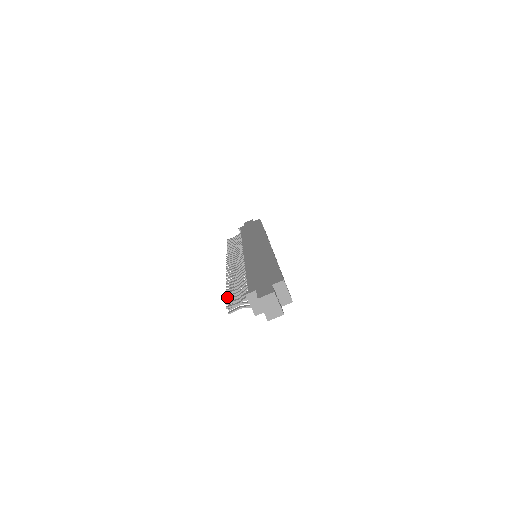
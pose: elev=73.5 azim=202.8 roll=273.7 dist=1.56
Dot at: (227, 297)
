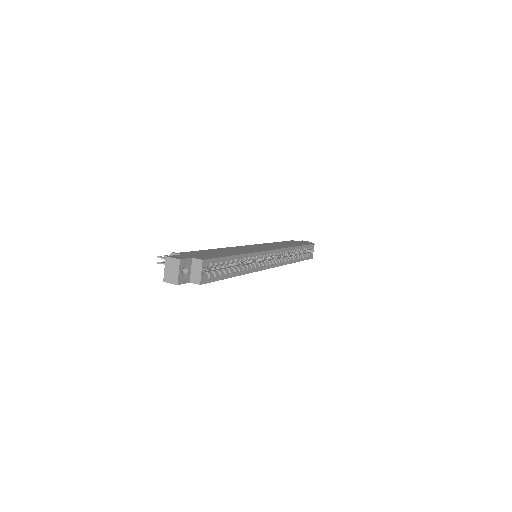
Dot at: occluded
